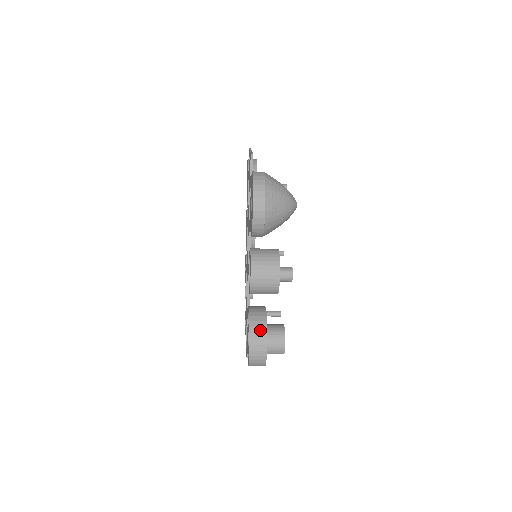
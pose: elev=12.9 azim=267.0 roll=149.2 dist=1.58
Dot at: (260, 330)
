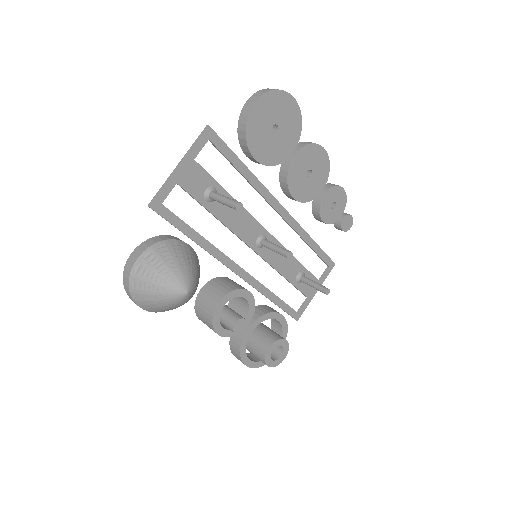
Dot at: (236, 351)
